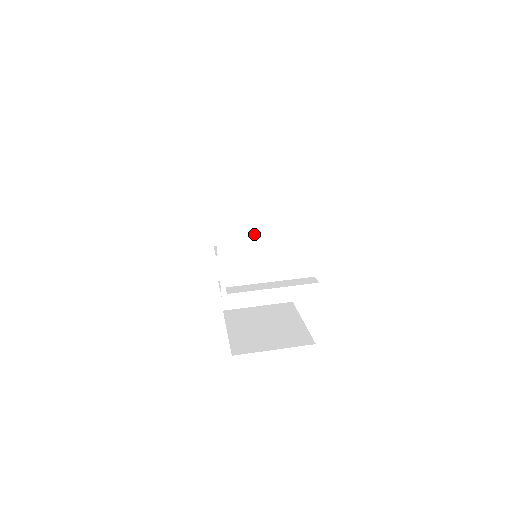
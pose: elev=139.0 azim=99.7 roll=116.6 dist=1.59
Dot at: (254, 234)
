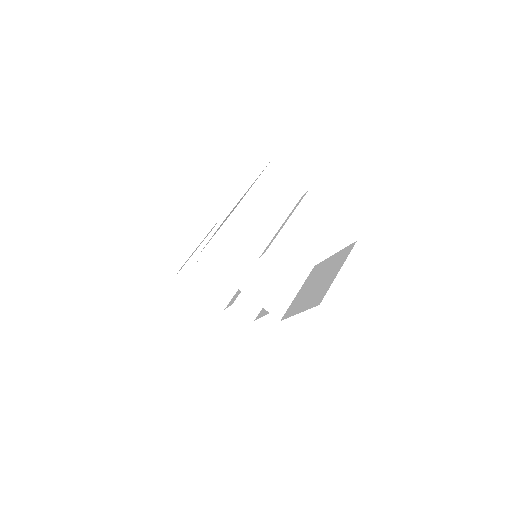
Dot at: (238, 246)
